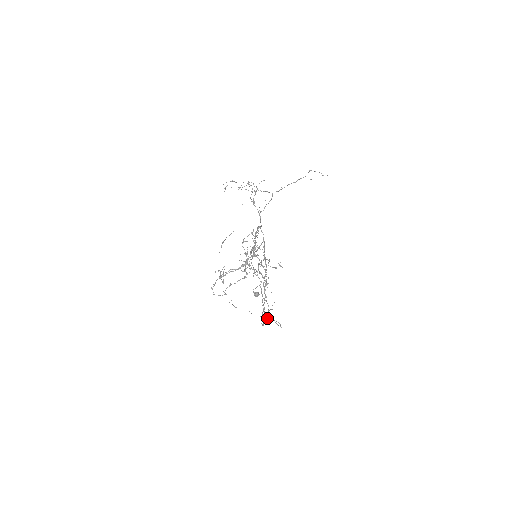
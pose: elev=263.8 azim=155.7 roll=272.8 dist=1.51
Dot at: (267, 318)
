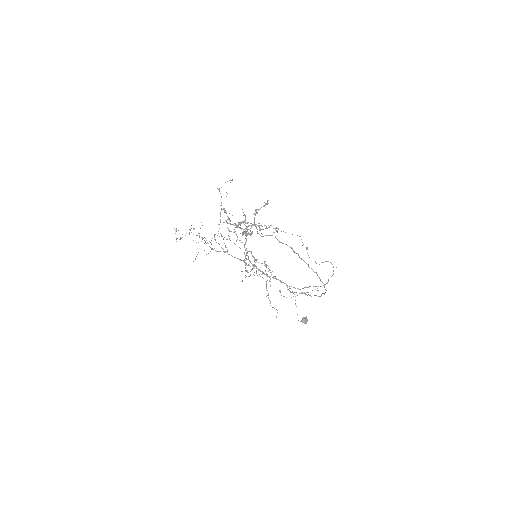
Dot at: occluded
